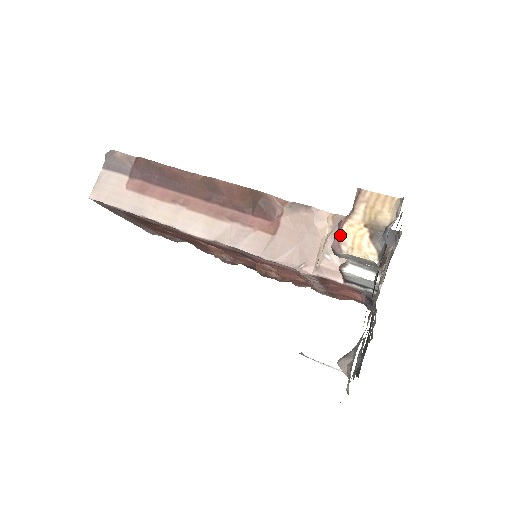
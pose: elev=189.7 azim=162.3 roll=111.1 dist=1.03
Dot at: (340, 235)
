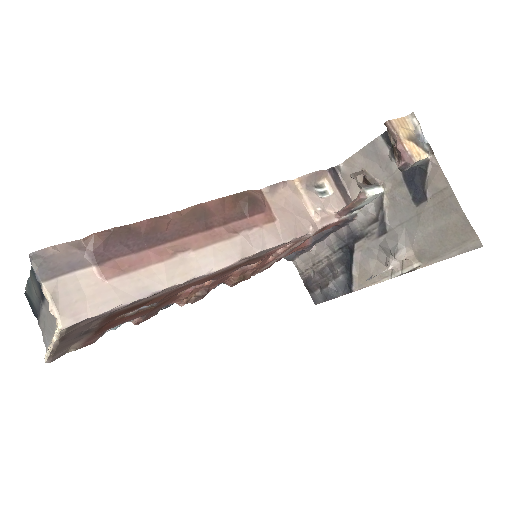
Dot at: (408, 152)
